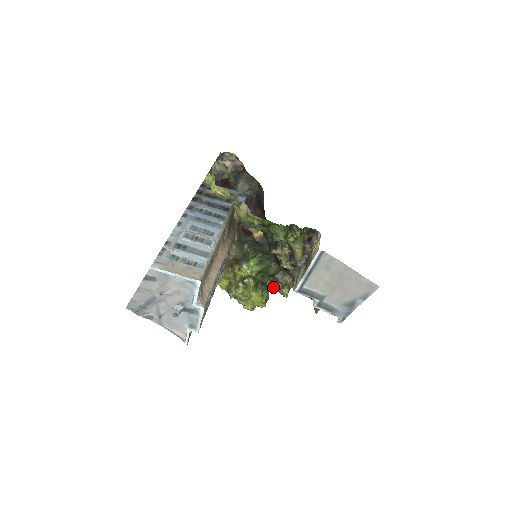
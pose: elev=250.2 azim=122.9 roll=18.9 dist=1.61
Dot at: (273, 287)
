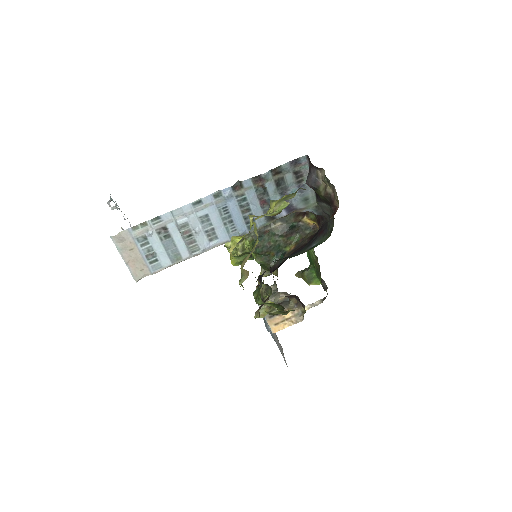
Dot at: occluded
